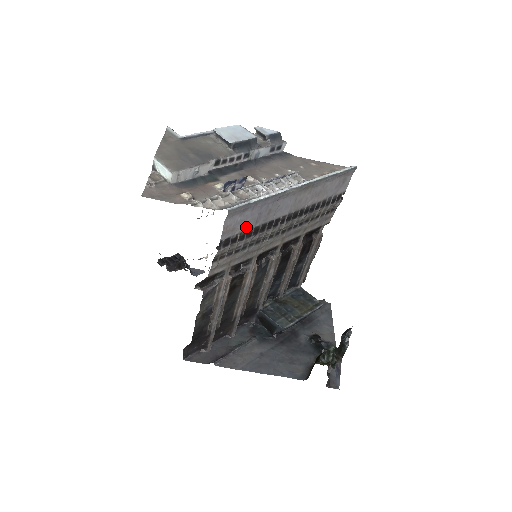
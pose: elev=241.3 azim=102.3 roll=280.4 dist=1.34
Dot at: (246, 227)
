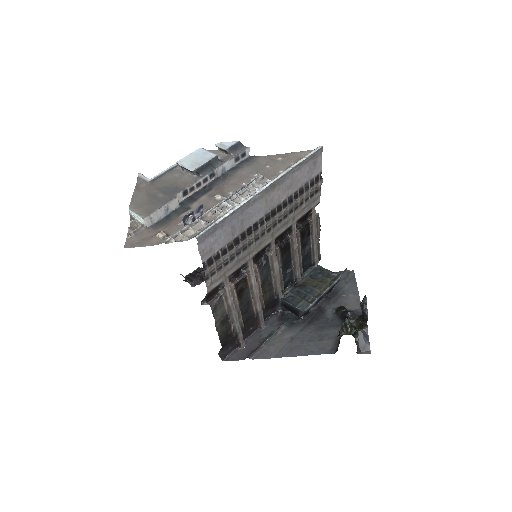
Dot at: (224, 243)
